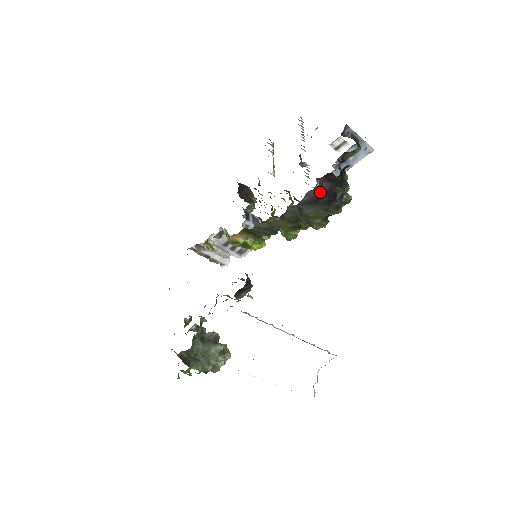
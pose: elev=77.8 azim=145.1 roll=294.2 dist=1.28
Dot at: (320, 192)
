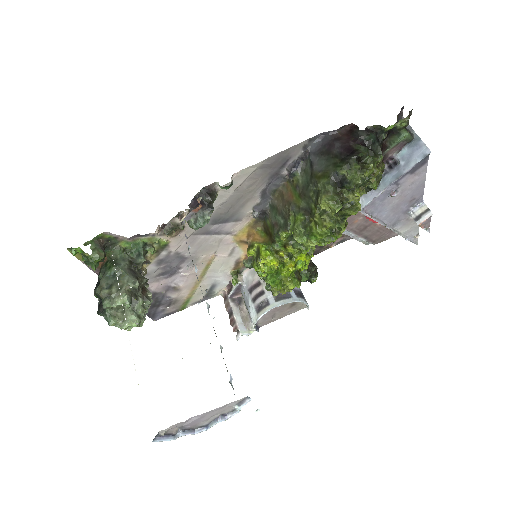
Dot at: (336, 140)
